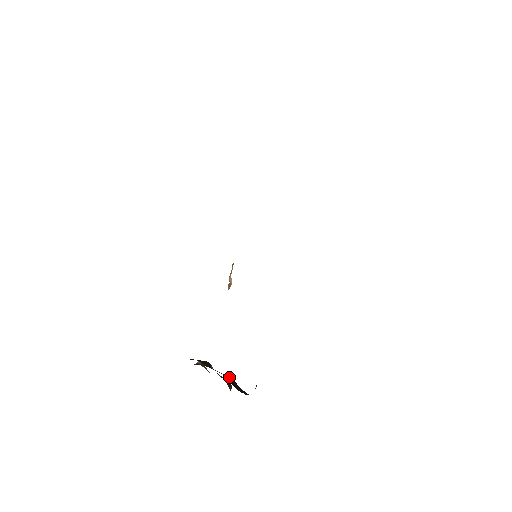
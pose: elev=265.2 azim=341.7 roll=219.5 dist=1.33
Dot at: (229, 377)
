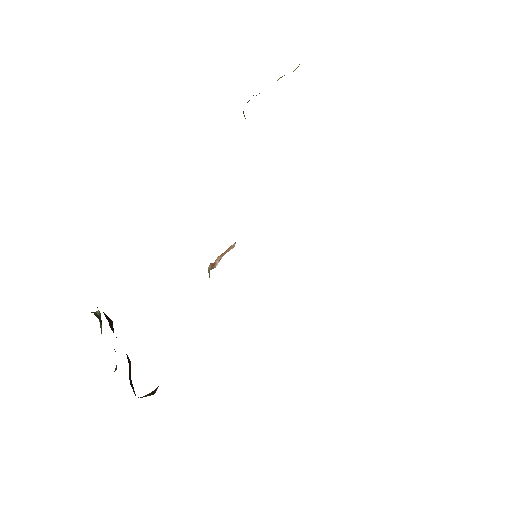
Dot at: (129, 360)
